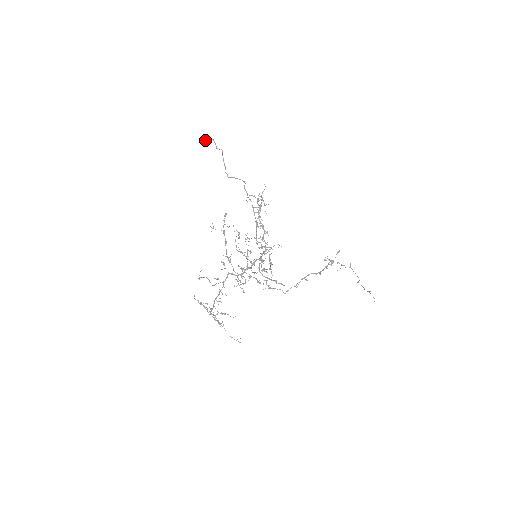
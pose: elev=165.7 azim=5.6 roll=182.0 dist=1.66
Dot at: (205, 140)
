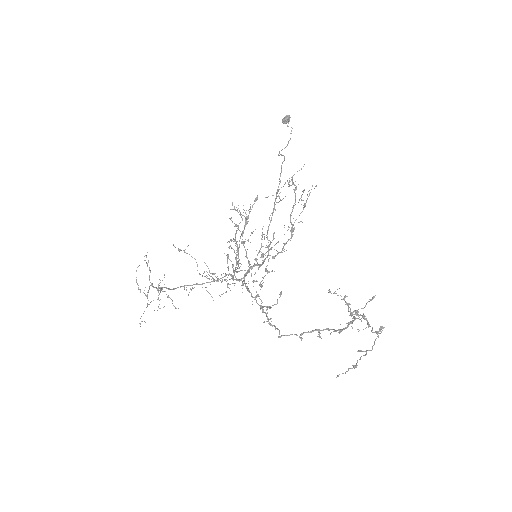
Dot at: (283, 118)
